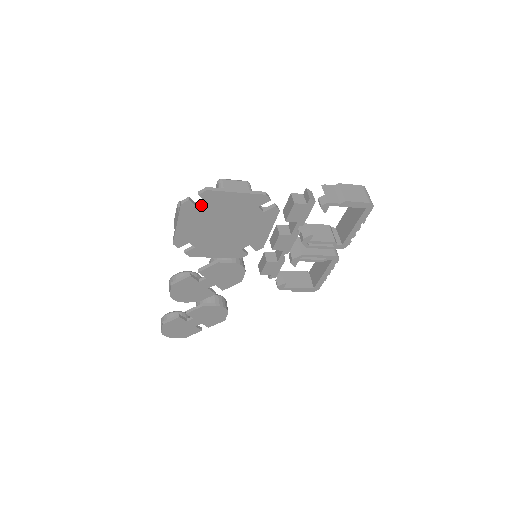
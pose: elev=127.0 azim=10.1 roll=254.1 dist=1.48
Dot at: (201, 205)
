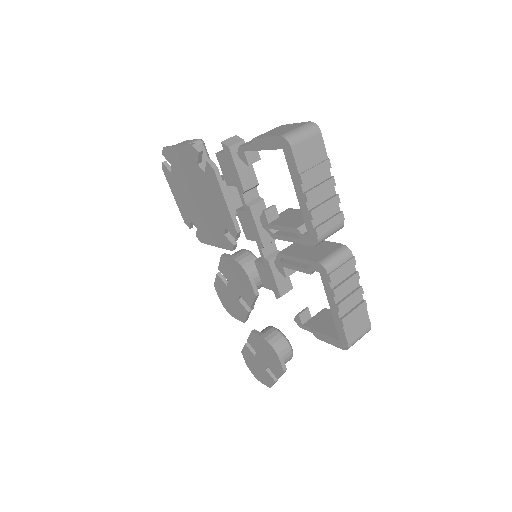
Dot at: (171, 169)
